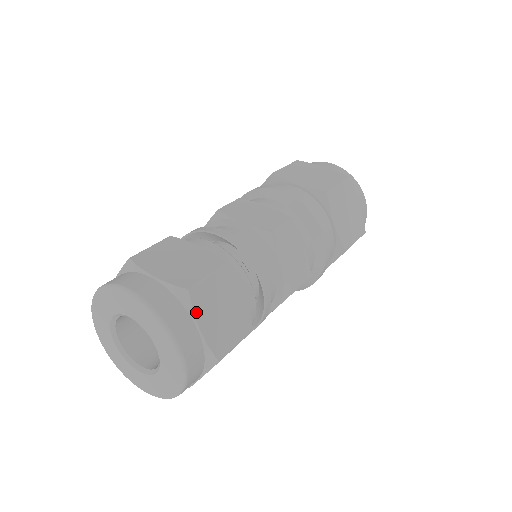
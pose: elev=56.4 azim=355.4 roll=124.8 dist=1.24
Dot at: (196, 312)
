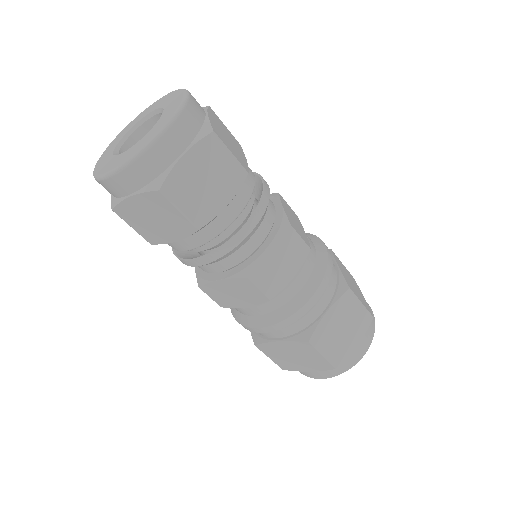
Dot at: (197, 146)
